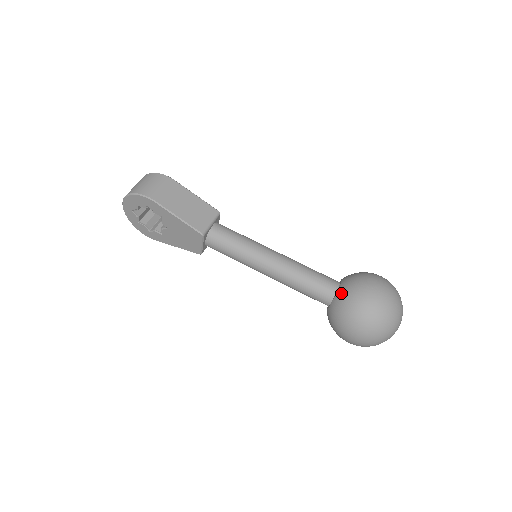
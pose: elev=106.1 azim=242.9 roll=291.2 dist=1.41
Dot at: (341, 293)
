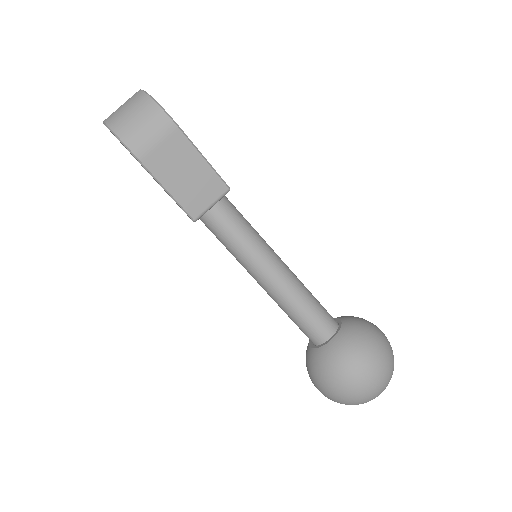
Dot at: (327, 352)
